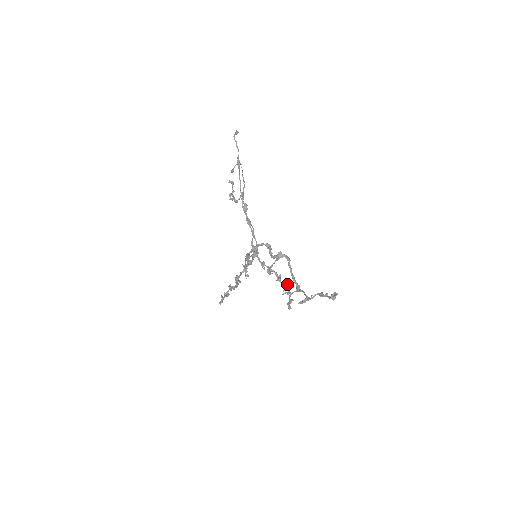
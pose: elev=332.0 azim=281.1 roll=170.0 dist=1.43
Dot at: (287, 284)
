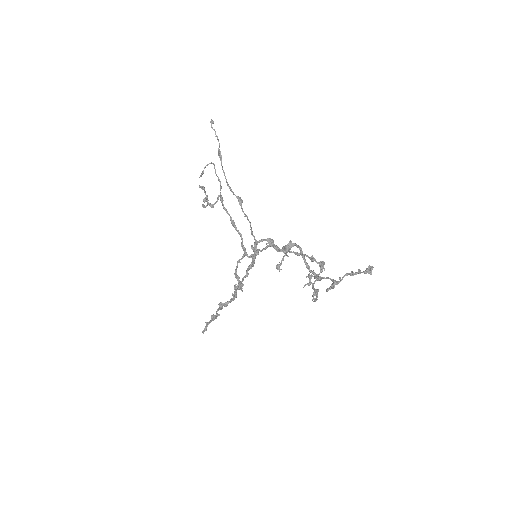
Dot at: (324, 263)
